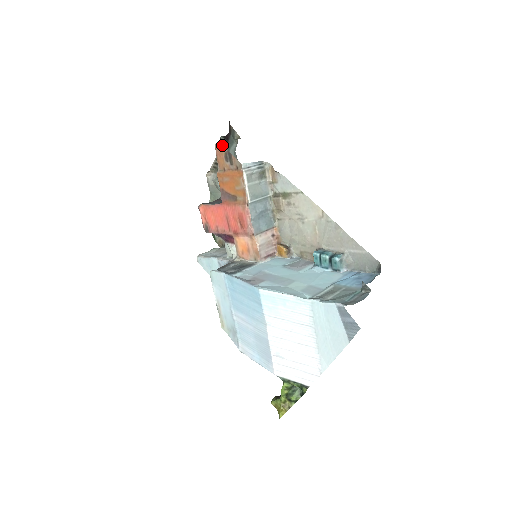
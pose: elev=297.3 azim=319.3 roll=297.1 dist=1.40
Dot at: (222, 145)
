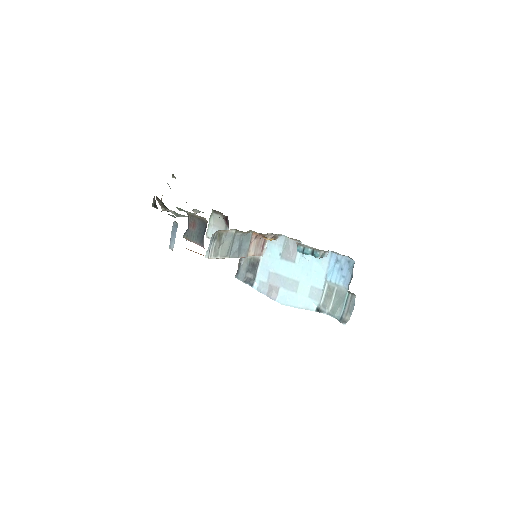
Dot at: occluded
